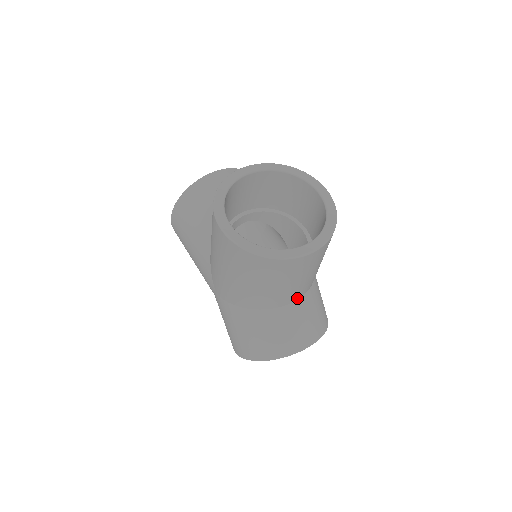
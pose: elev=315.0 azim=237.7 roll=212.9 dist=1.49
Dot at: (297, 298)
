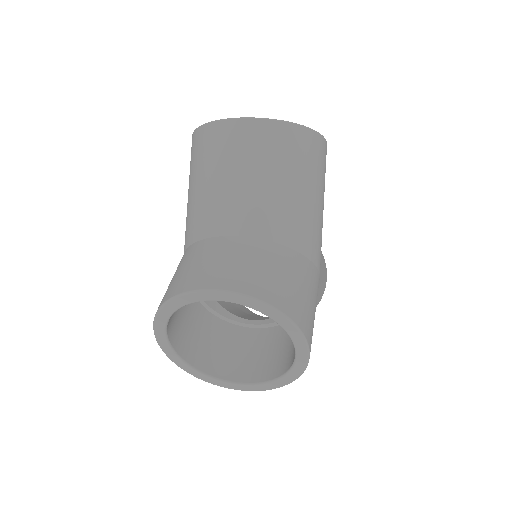
Dot at: (242, 232)
